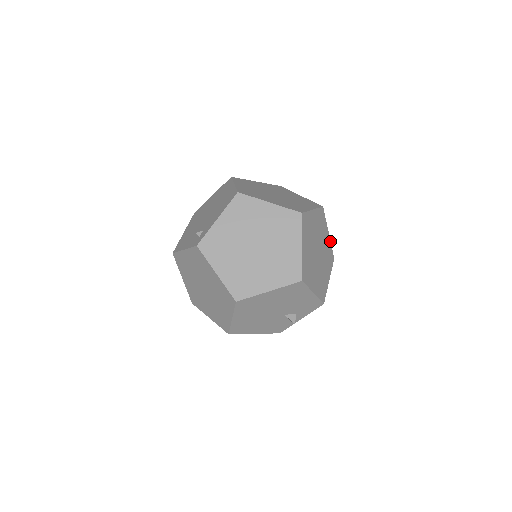
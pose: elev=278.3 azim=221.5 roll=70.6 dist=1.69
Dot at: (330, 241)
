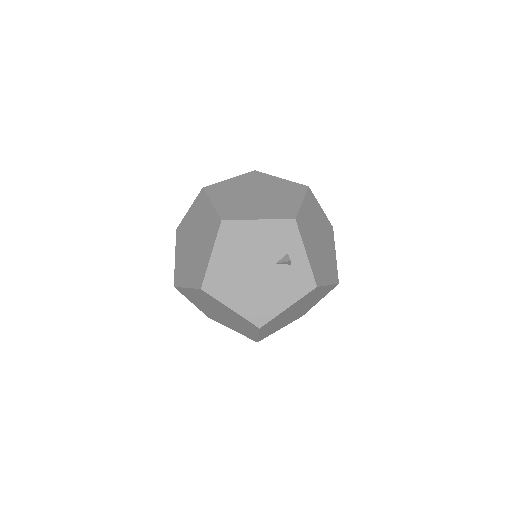
Dot at: (288, 181)
